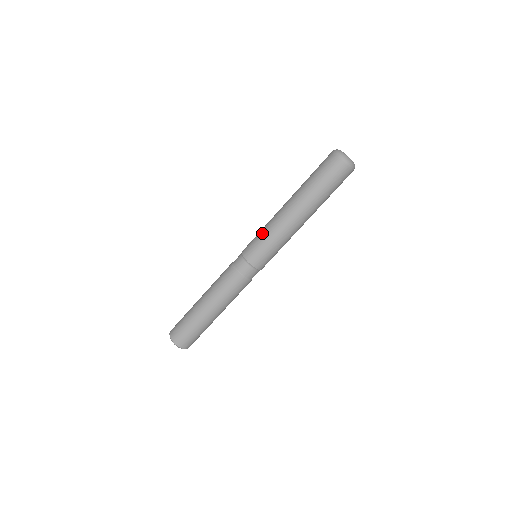
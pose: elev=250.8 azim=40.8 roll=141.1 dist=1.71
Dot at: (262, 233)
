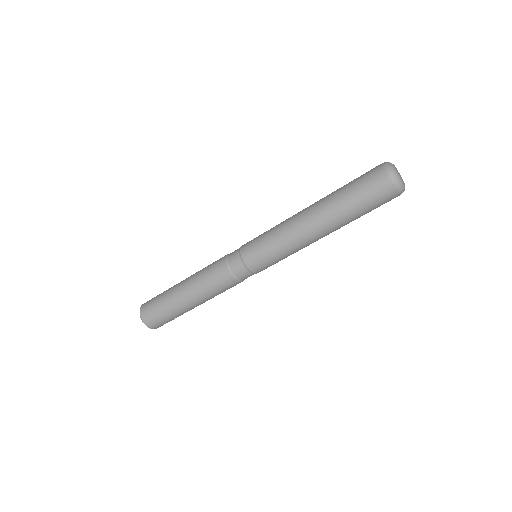
Dot at: (269, 233)
